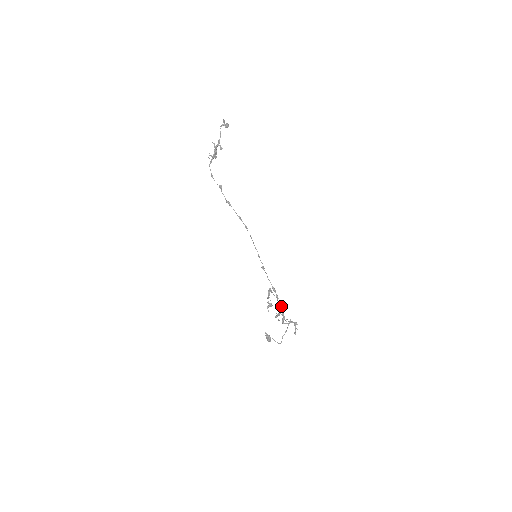
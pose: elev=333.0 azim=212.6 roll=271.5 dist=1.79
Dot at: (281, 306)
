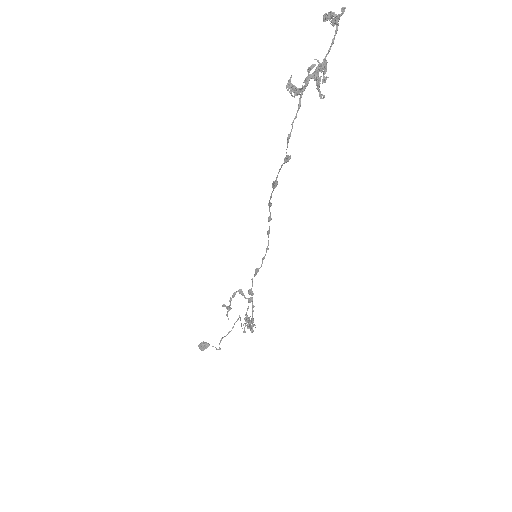
Dot at: (253, 311)
